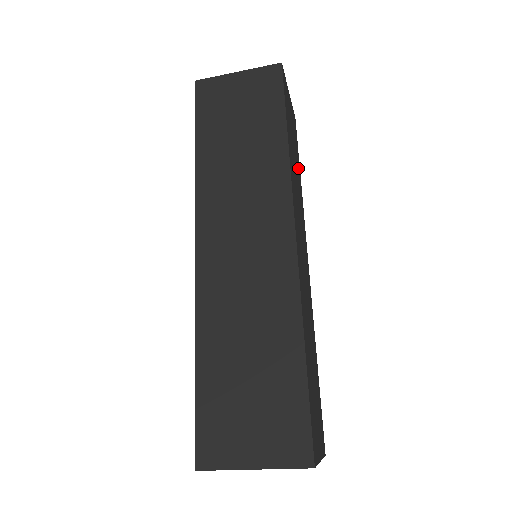
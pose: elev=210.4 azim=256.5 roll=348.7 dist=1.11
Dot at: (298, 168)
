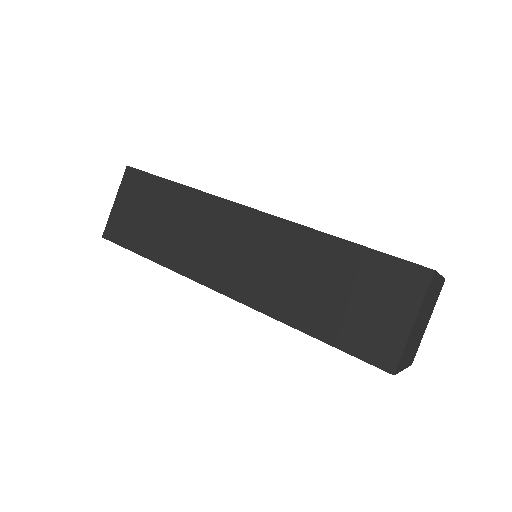
Dot at: occluded
